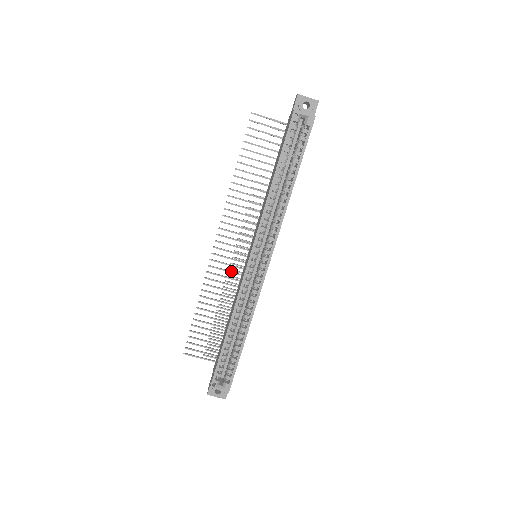
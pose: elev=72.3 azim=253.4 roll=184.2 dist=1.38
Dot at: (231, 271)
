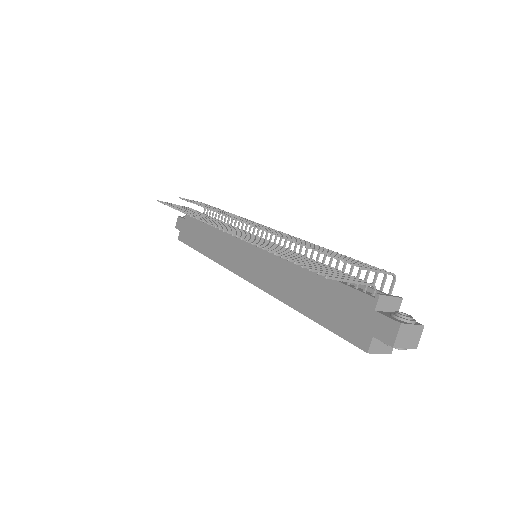
Dot at: occluded
